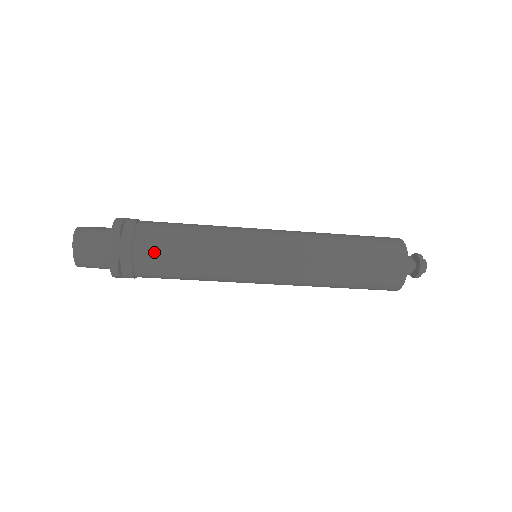
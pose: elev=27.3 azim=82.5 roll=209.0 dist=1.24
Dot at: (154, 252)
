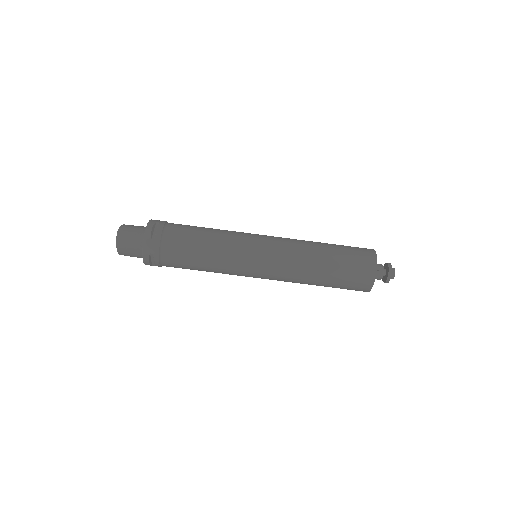
Dot at: (176, 251)
